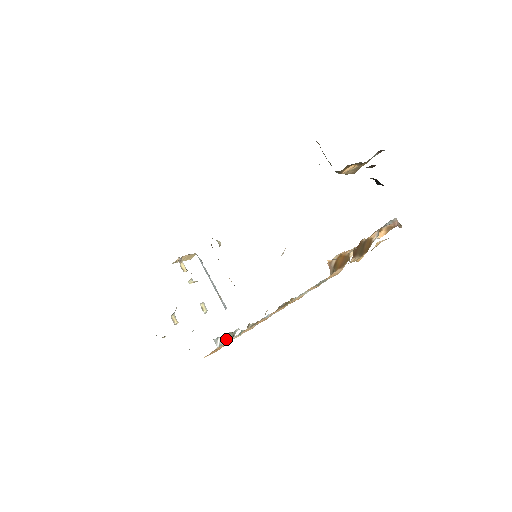
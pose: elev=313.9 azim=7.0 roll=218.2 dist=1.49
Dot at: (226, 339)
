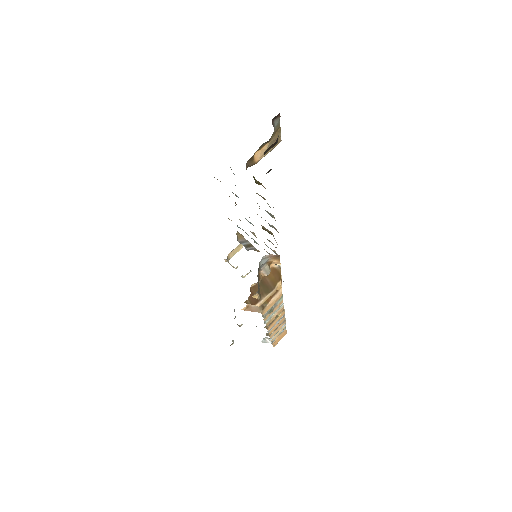
Dot at: occluded
